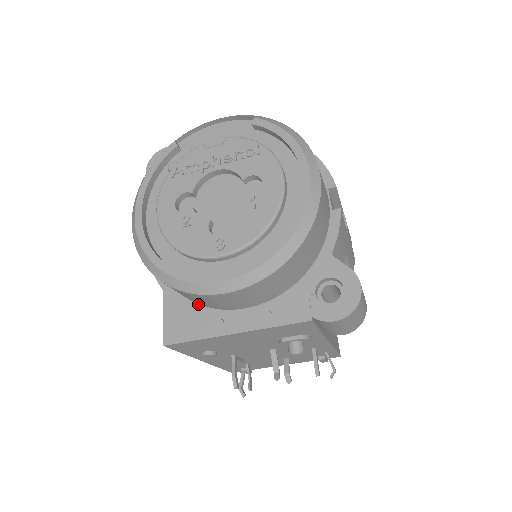
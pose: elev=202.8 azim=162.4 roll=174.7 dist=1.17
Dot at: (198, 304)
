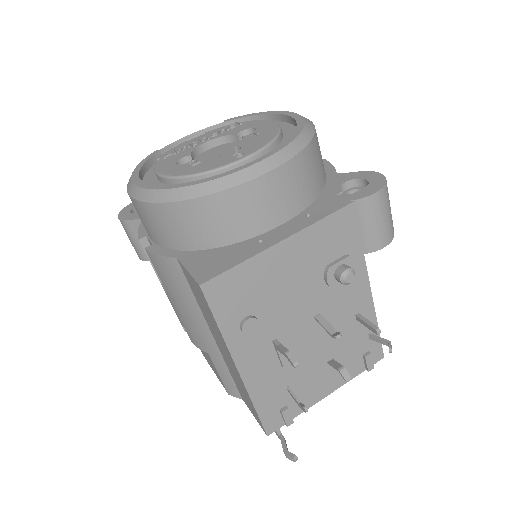
Dot at: (225, 246)
